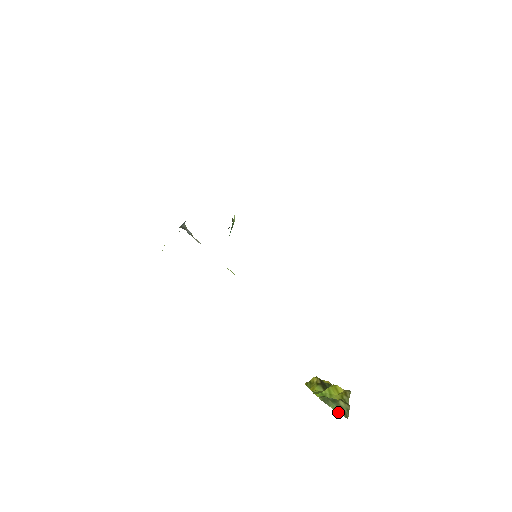
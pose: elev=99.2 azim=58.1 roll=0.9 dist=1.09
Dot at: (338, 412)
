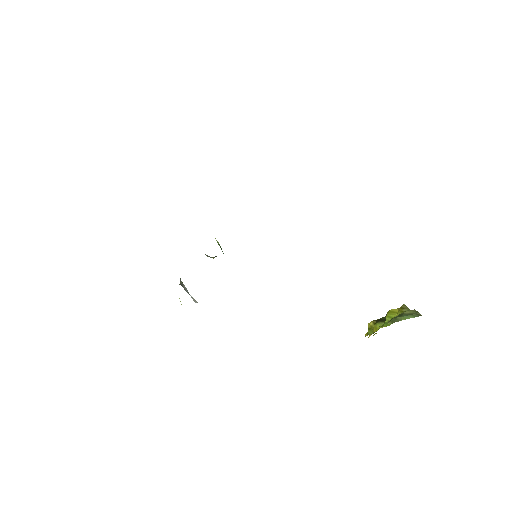
Dot at: occluded
